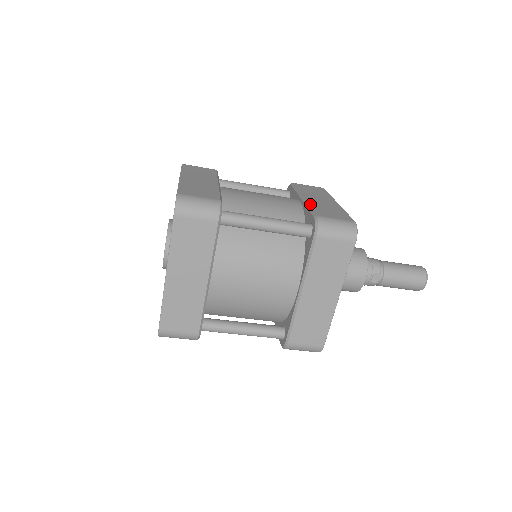
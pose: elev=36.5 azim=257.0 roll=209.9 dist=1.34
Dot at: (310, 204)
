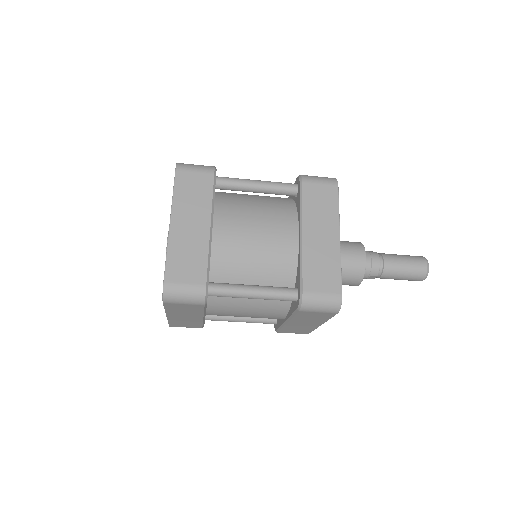
Dot at: (304, 257)
